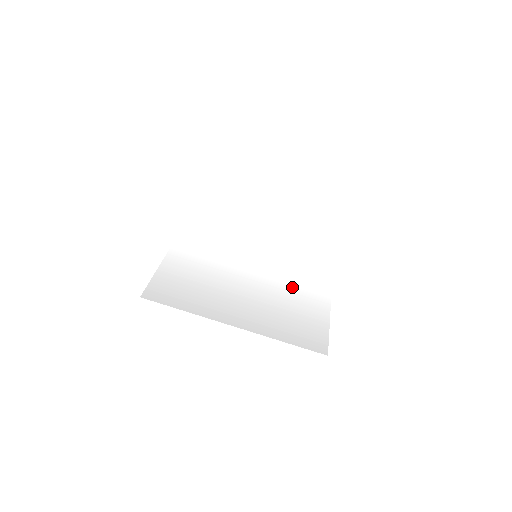
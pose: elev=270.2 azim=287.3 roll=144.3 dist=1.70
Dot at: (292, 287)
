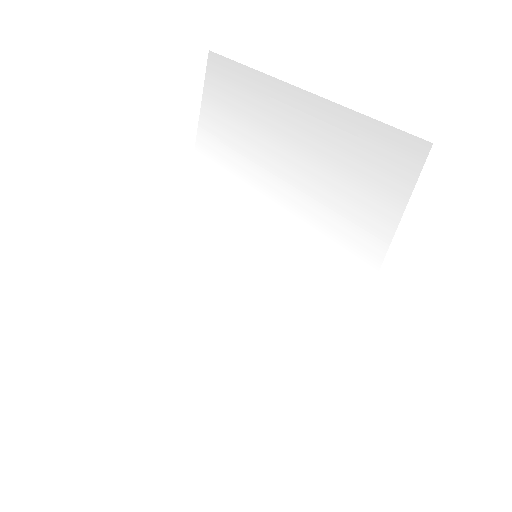
Dot at: (317, 246)
